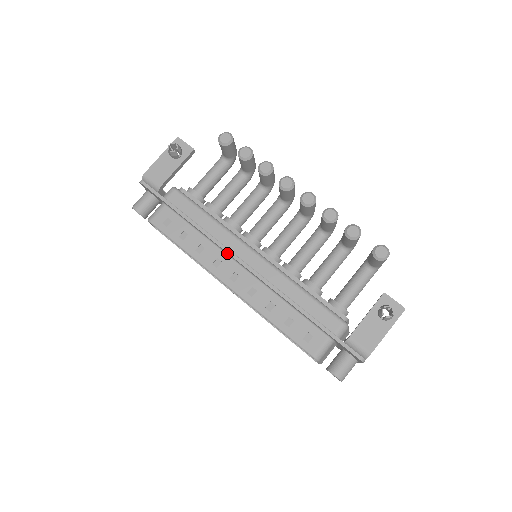
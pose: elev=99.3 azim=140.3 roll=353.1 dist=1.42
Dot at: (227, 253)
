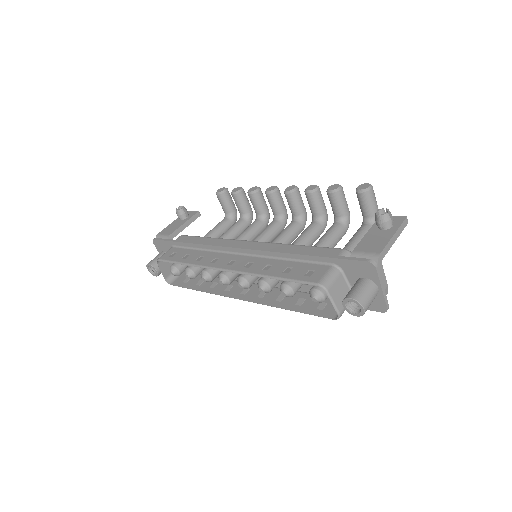
Dot at: (224, 249)
